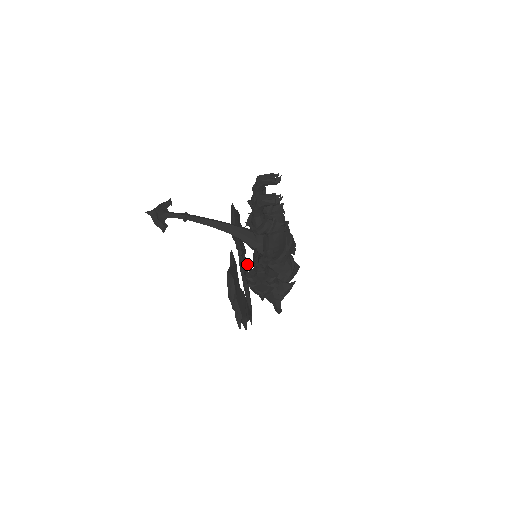
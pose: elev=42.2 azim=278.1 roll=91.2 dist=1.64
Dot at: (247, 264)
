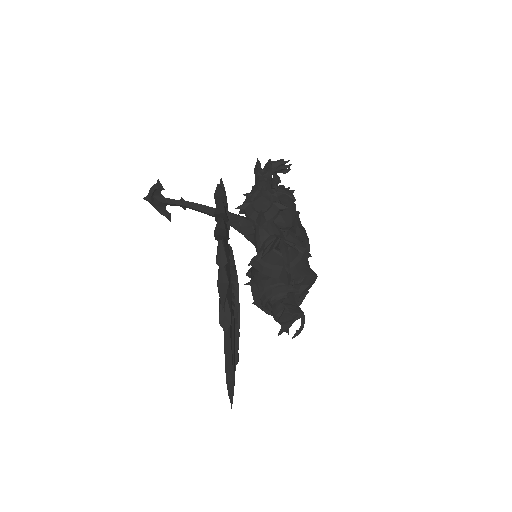
Dot at: (238, 338)
